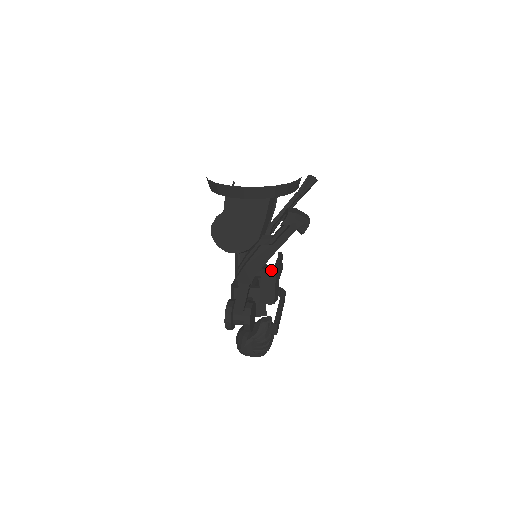
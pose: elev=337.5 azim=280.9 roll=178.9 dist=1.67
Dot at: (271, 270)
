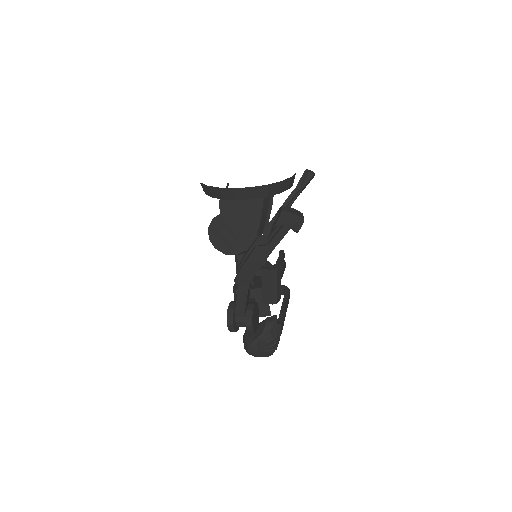
Dot at: (271, 270)
